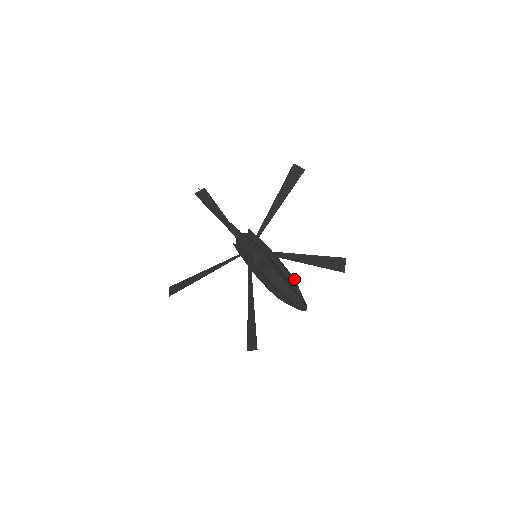
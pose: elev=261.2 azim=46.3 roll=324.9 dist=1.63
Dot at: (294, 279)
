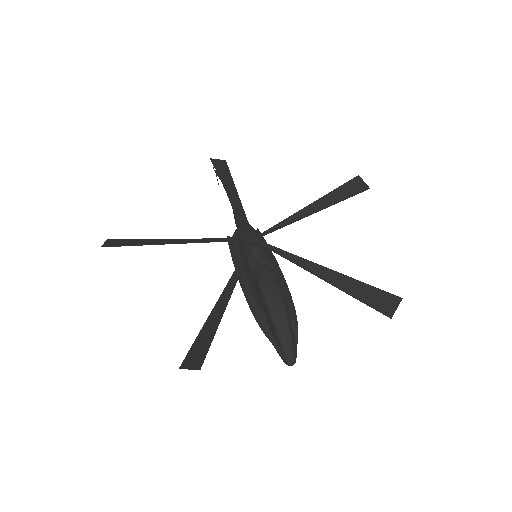
Dot at: (295, 311)
